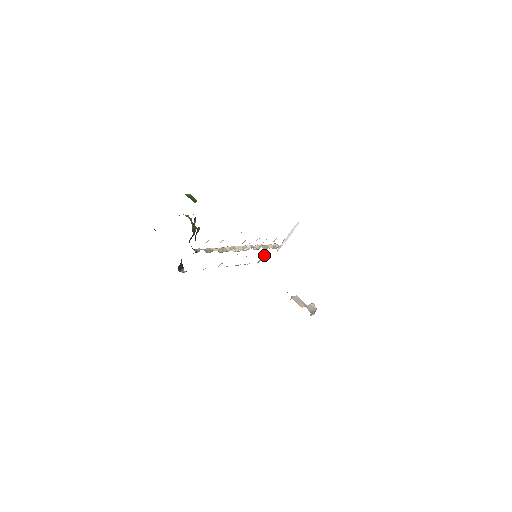
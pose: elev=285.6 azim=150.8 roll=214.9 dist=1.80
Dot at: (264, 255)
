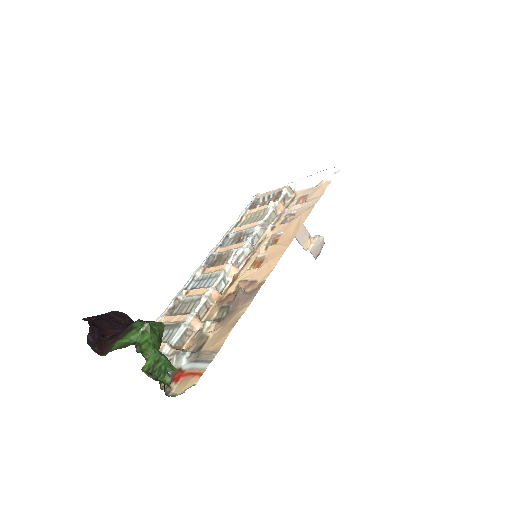
Dot at: (267, 196)
